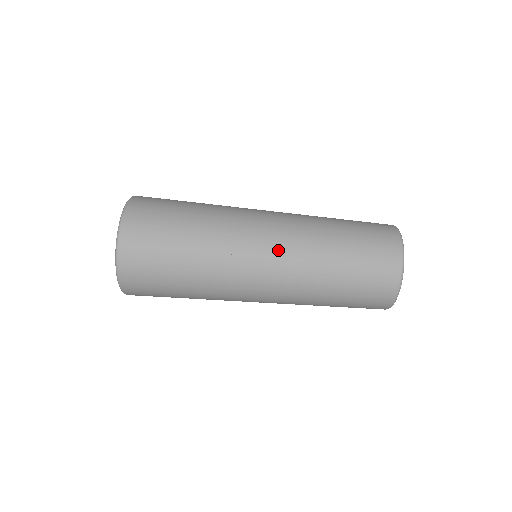
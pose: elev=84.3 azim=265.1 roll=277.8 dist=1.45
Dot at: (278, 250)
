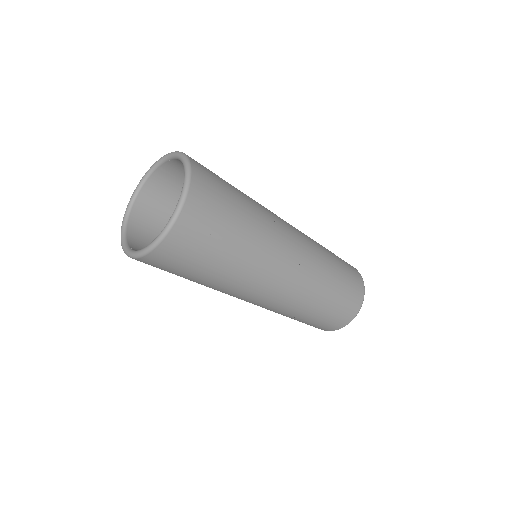
Dot at: (291, 286)
